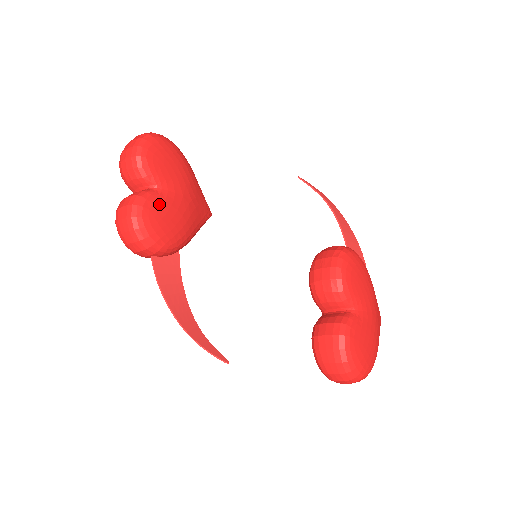
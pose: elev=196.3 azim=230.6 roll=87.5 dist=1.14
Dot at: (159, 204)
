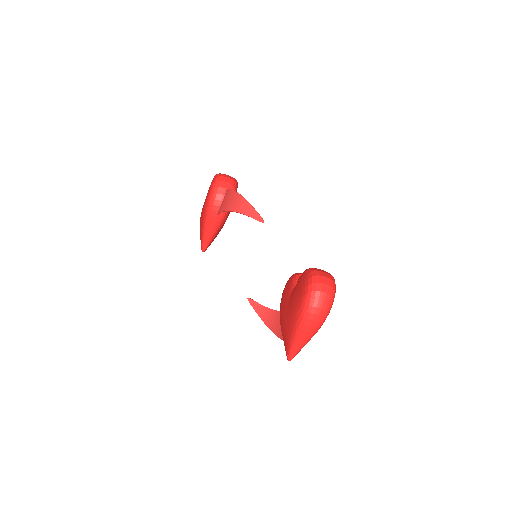
Dot at: occluded
